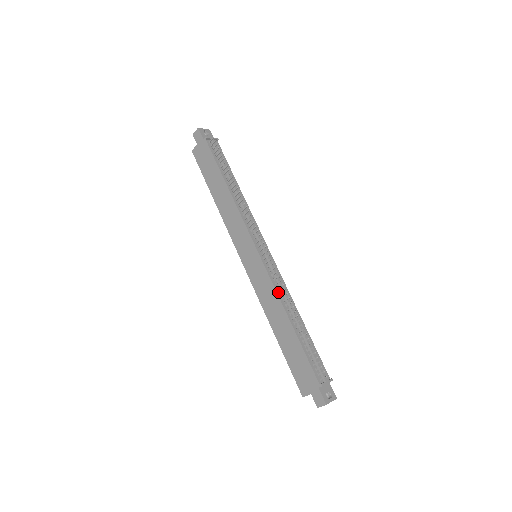
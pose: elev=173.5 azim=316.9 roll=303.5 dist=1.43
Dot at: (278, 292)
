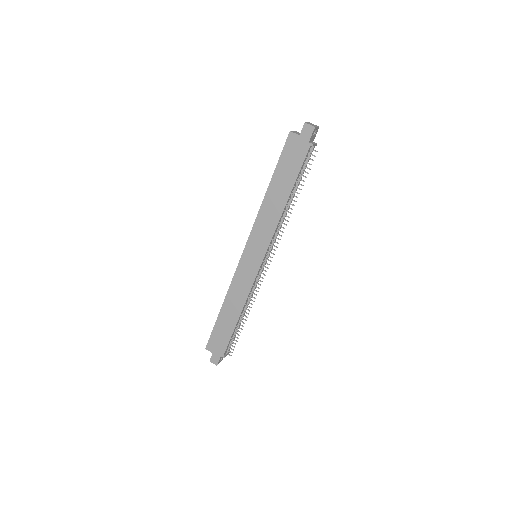
Dot at: (249, 295)
